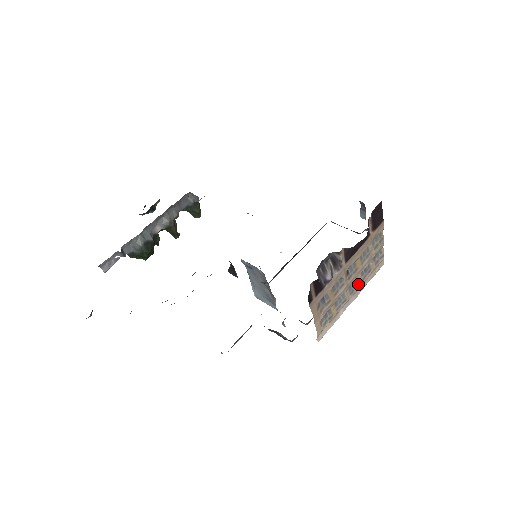
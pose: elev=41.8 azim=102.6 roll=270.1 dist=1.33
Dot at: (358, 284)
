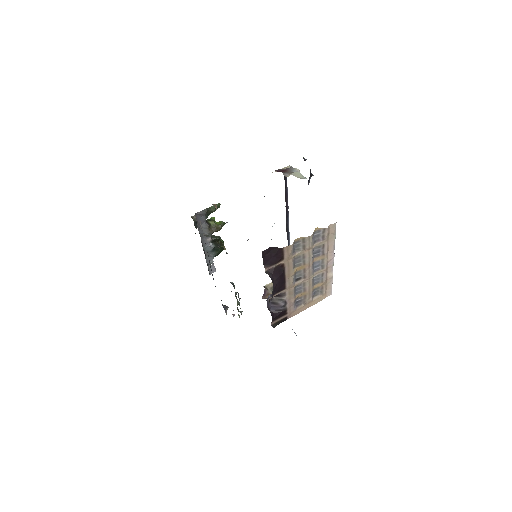
Dot at: (322, 260)
